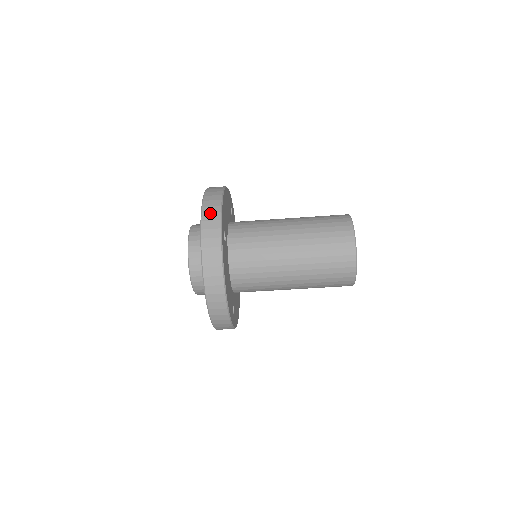
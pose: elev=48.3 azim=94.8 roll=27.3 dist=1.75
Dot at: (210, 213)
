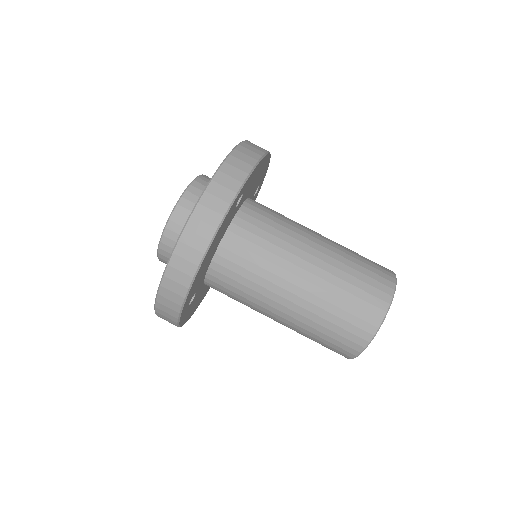
Dot at: (240, 160)
